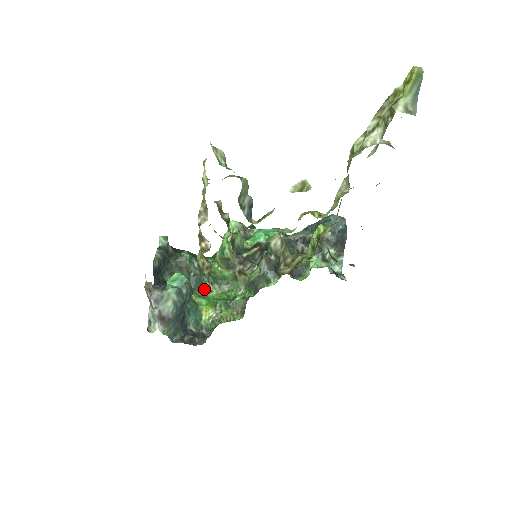
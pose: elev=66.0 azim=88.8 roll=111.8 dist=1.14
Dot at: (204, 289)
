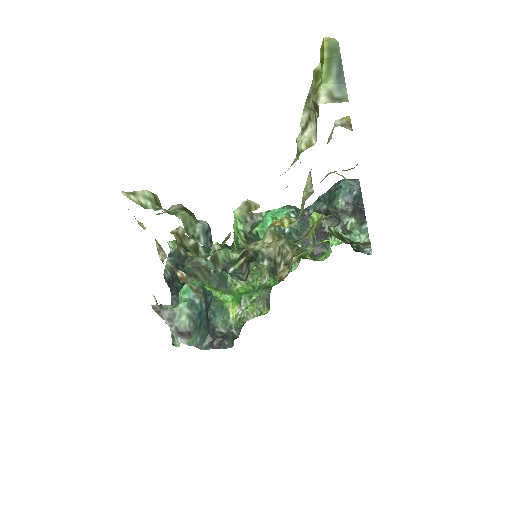
Dot at: (227, 284)
